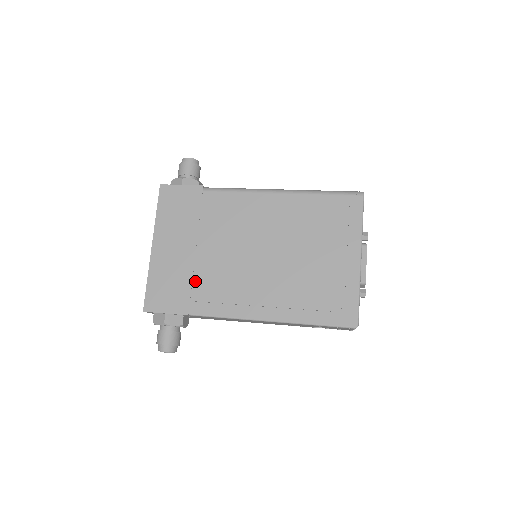
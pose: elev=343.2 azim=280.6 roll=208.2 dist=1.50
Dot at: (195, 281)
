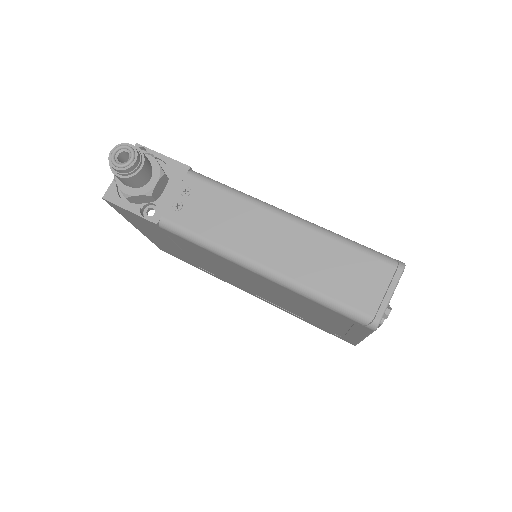
Dot at: (196, 263)
